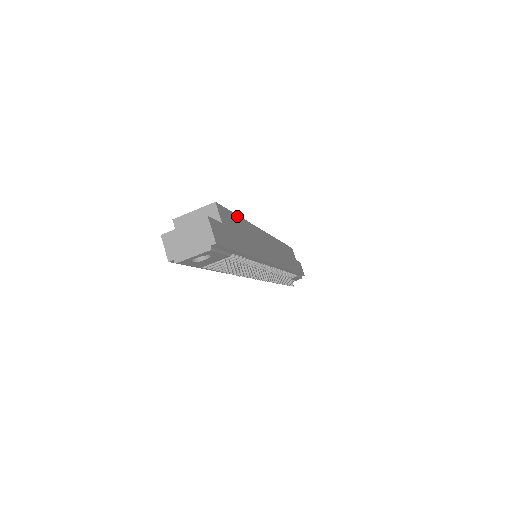
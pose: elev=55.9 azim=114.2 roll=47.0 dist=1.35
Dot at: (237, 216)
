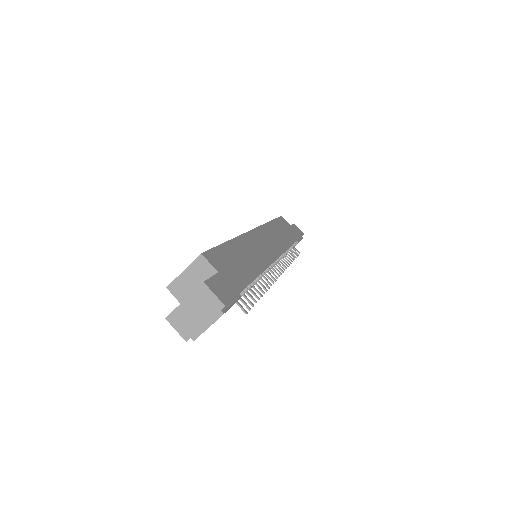
Dot at: (225, 244)
